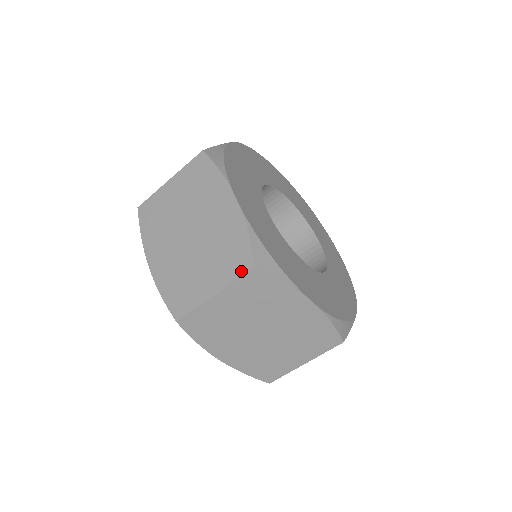
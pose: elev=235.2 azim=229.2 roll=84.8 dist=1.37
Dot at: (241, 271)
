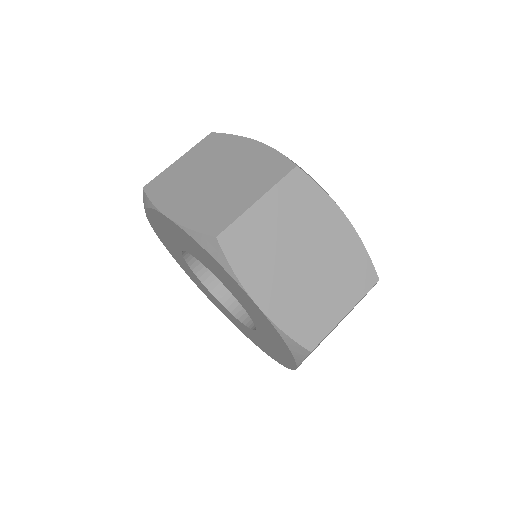
Dot at: occluded
